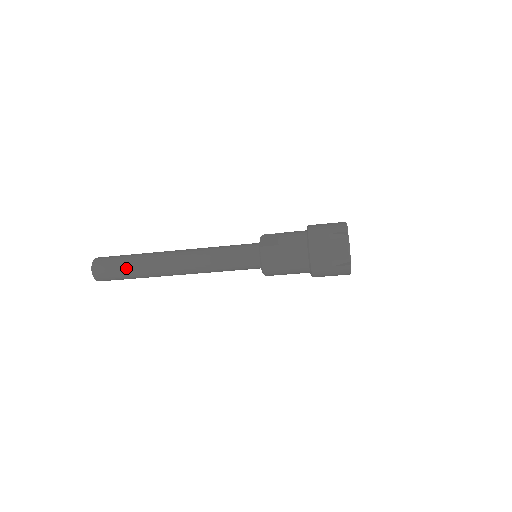
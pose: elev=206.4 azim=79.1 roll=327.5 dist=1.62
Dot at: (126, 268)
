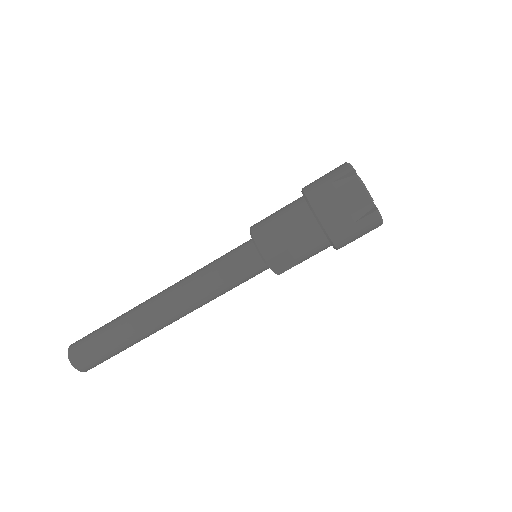
Dot at: (105, 327)
